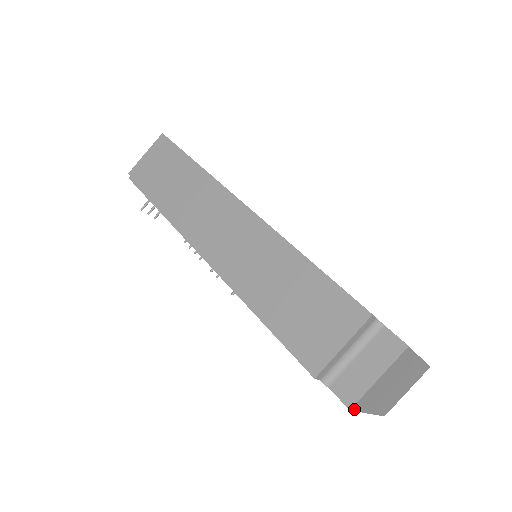
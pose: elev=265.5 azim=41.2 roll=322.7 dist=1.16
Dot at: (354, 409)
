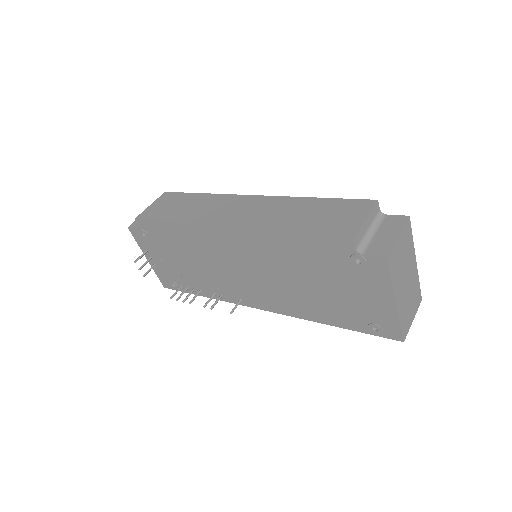
Dot at: (389, 264)
